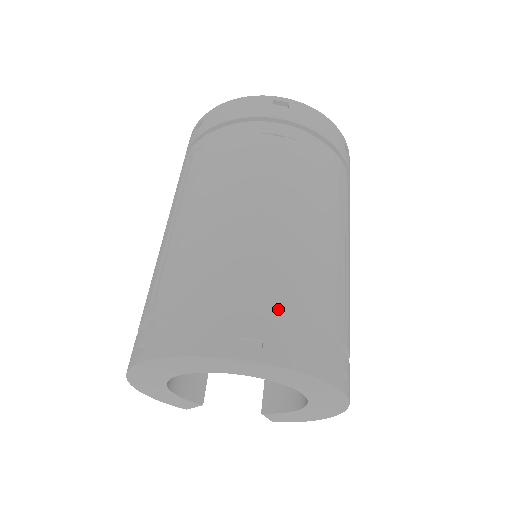
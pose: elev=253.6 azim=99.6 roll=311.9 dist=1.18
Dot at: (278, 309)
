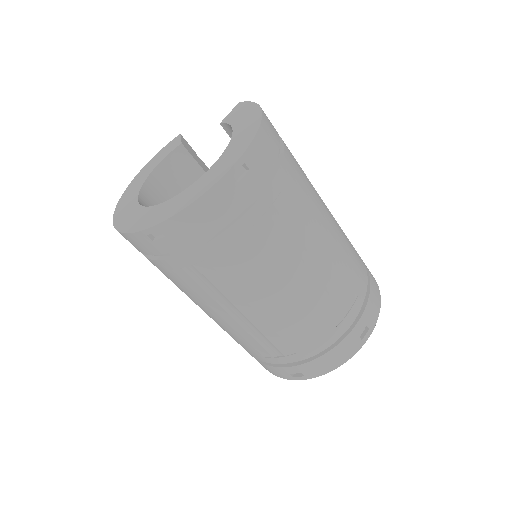
Dot at: (296, 360)
